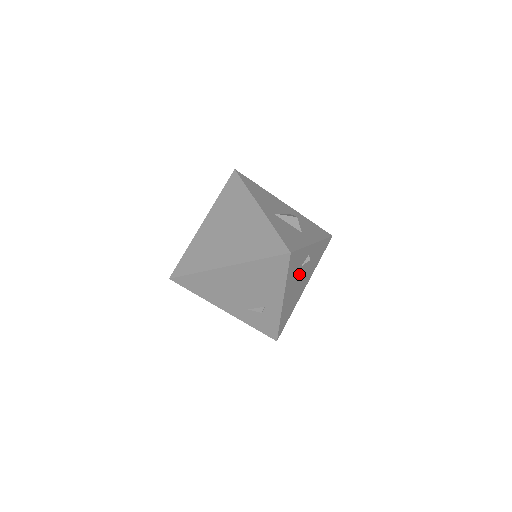
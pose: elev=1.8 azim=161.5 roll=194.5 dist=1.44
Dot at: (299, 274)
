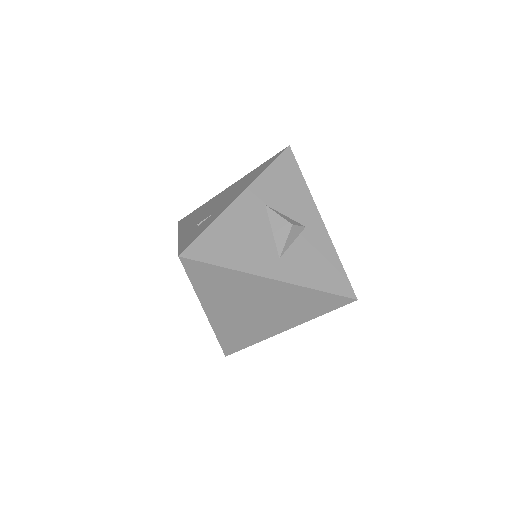
Dot at: occluded
